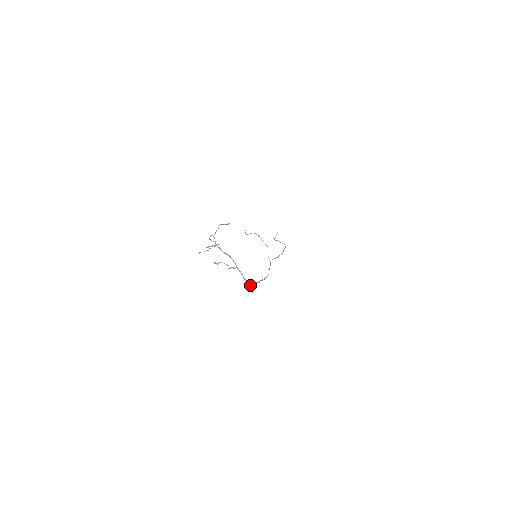
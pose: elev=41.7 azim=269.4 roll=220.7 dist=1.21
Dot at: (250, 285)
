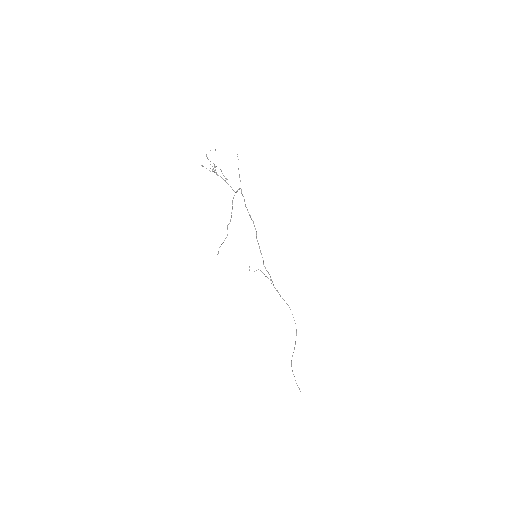
Dot at: (241, 191)
